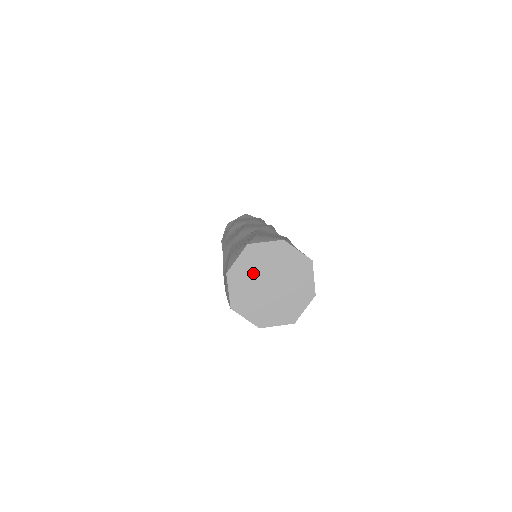
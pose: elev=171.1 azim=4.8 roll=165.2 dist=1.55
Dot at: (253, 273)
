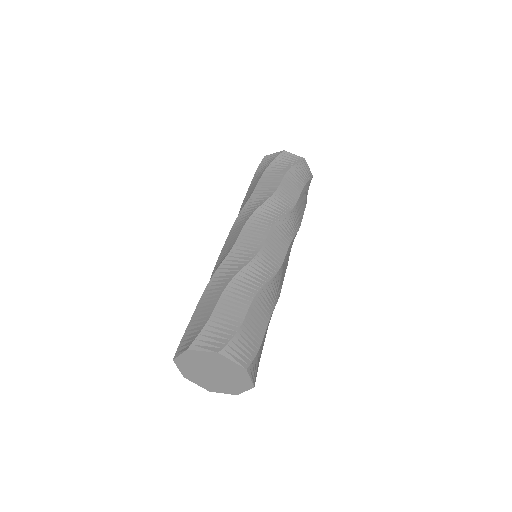
Dot at: (207, 362)
